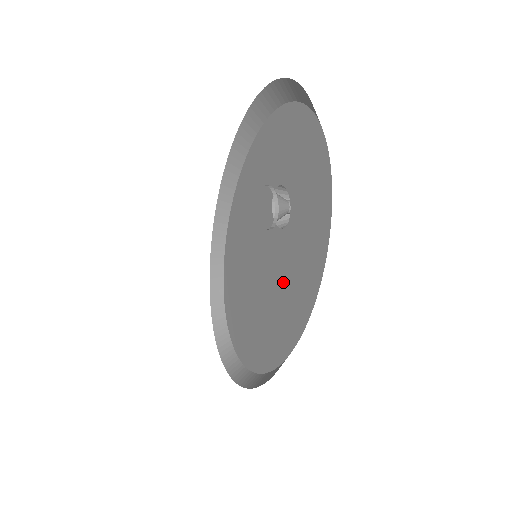
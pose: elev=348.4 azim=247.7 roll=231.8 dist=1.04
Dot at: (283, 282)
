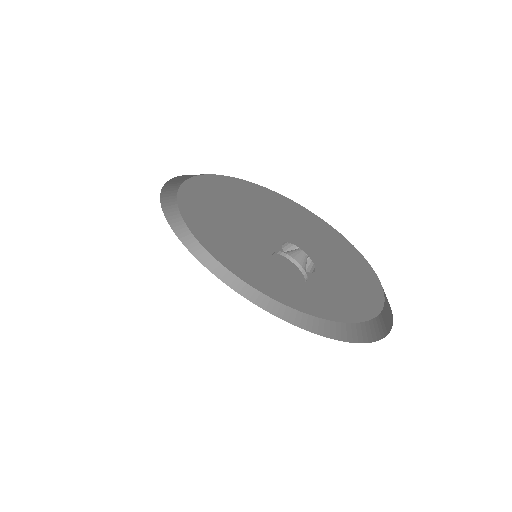
Dot at: (294, 285)
